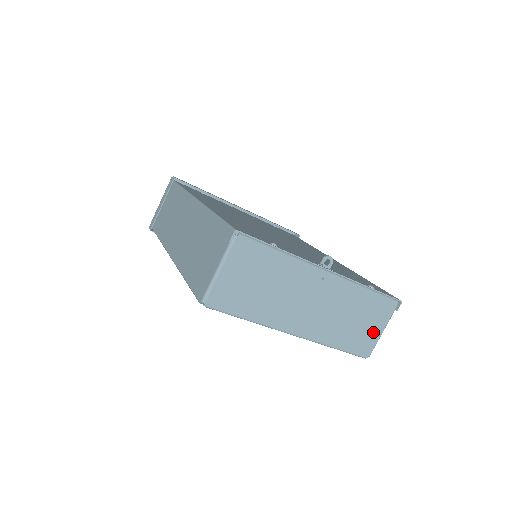
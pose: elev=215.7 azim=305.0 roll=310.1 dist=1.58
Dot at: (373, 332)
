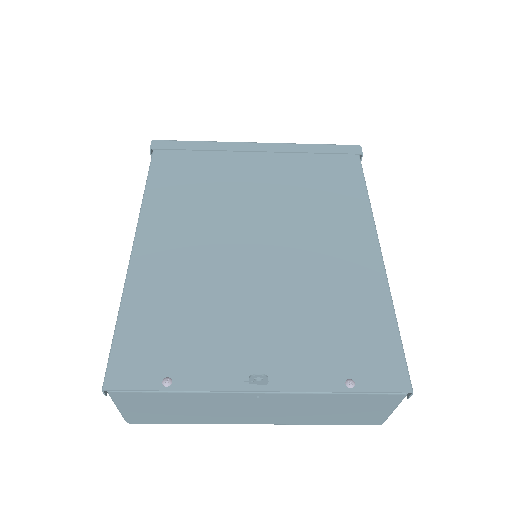
Dot at: (375, 413)
